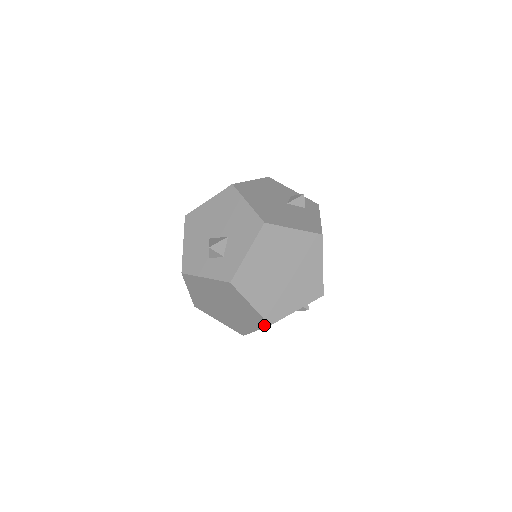
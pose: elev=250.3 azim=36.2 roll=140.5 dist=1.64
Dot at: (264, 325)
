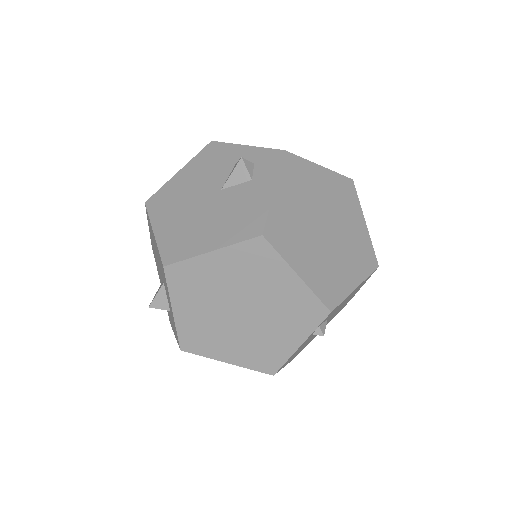
Dot at: occluded
